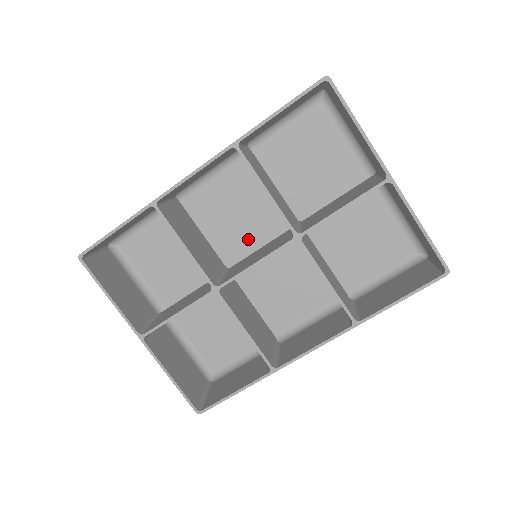
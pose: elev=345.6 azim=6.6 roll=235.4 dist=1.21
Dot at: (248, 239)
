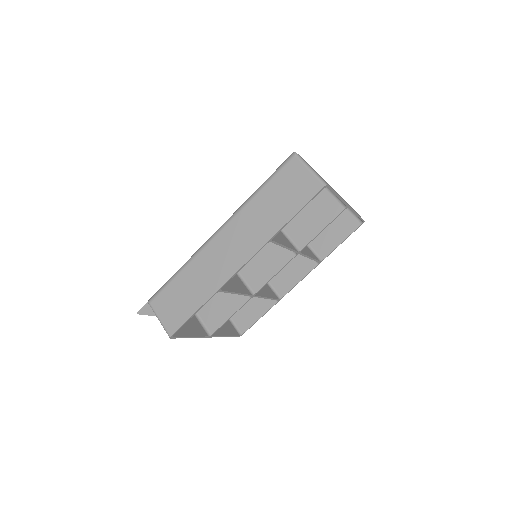
Dot at: occluded
